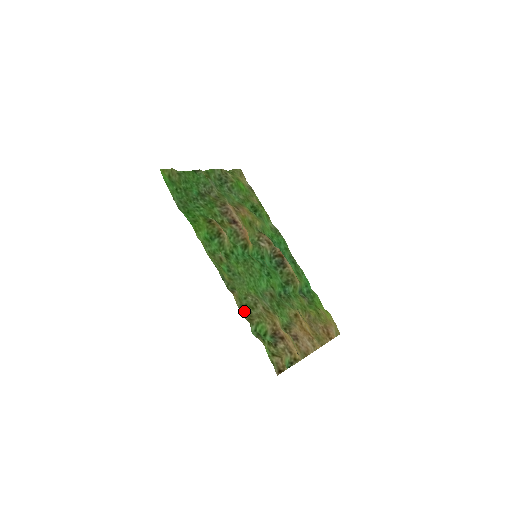
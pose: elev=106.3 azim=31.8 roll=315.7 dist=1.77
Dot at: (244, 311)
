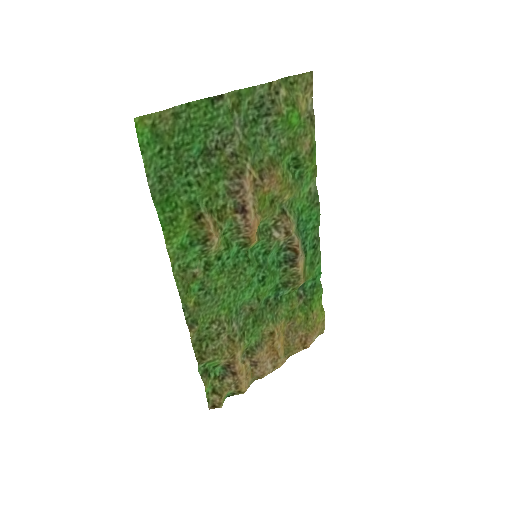
Dot at: (198, 346)
